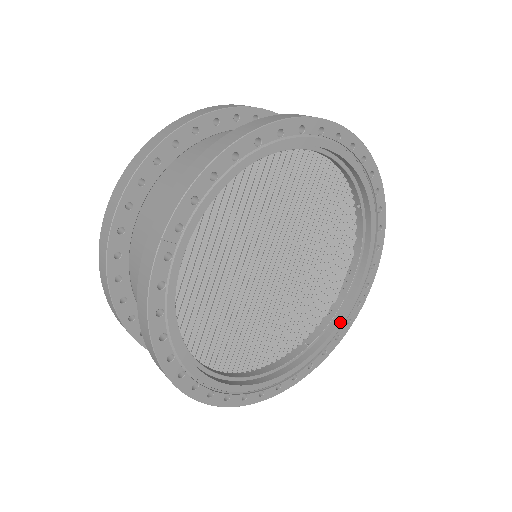
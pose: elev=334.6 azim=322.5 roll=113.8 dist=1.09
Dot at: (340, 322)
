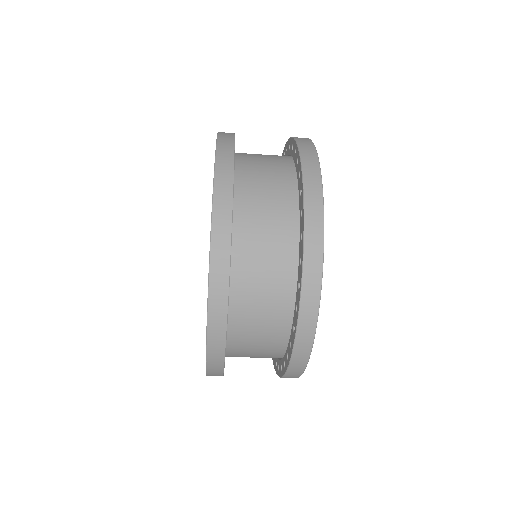
Dot at: occluded
